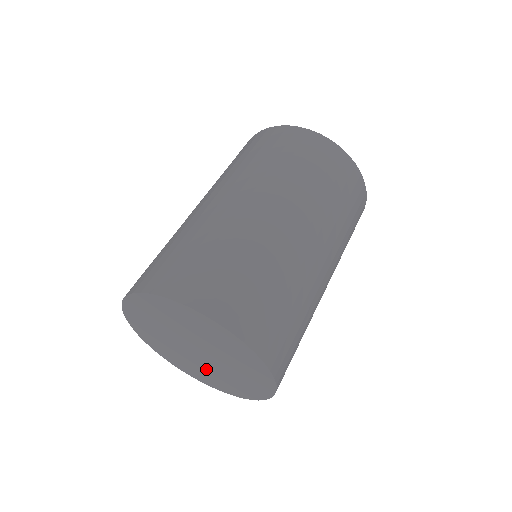
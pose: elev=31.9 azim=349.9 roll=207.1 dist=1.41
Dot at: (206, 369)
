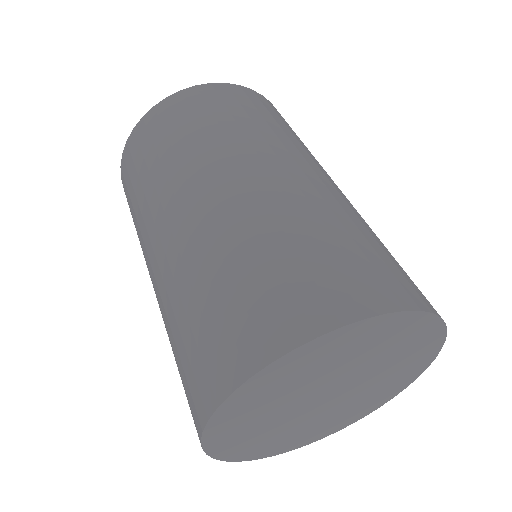
Dot at: (336, 412)
